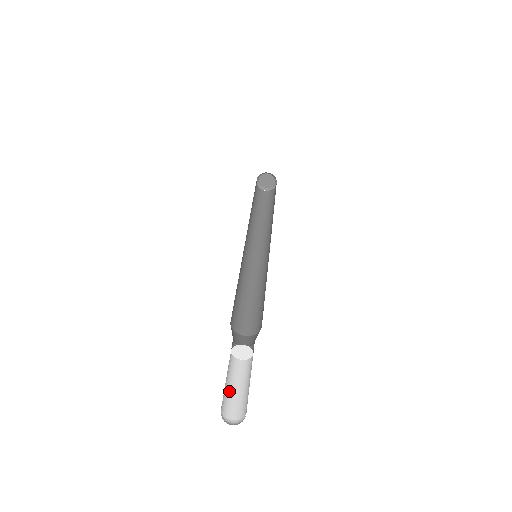
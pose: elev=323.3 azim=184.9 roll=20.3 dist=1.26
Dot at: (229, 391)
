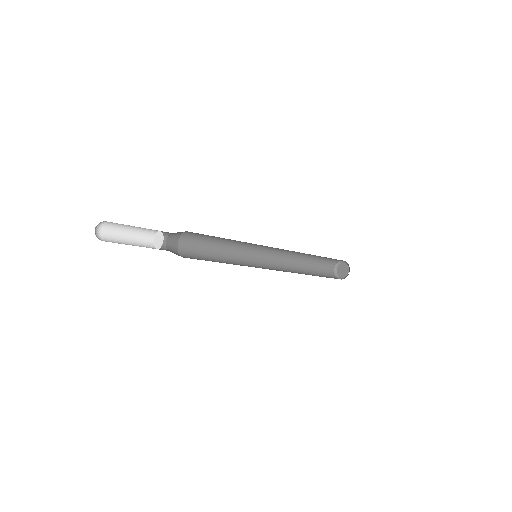
Dot at: (123, 234)
